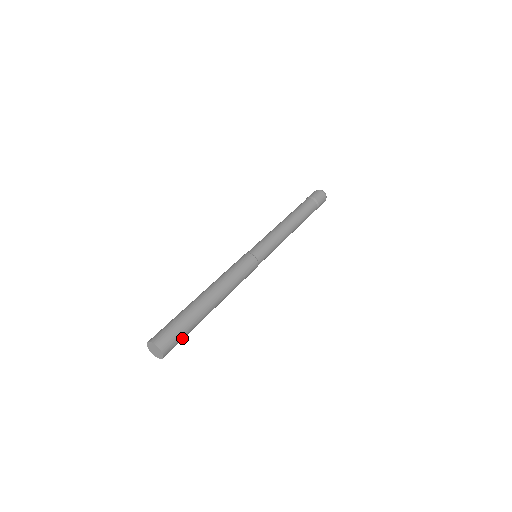
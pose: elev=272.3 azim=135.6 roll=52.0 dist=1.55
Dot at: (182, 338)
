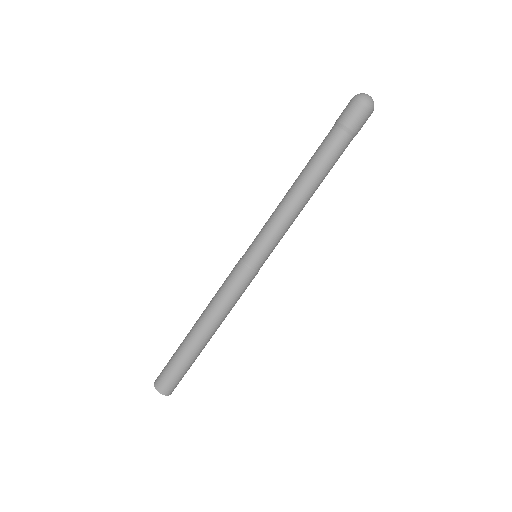
Dot at: (185, 373)
